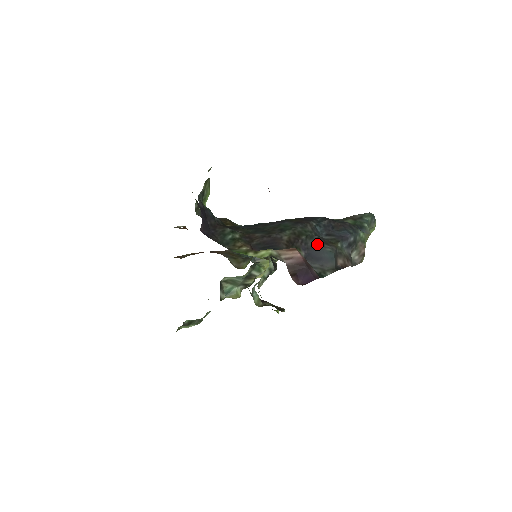
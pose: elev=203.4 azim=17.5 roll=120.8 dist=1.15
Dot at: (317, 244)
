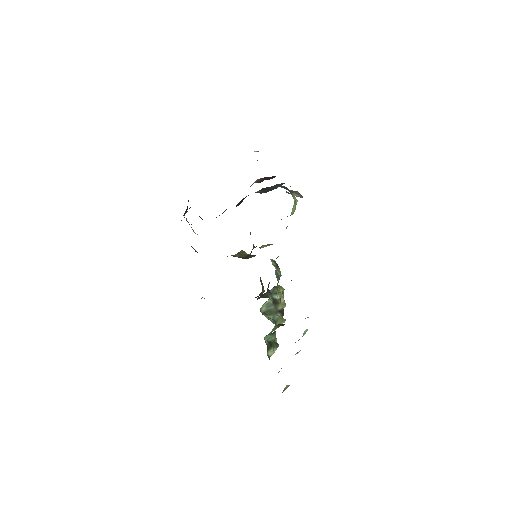
Dot at: (266, 188)
